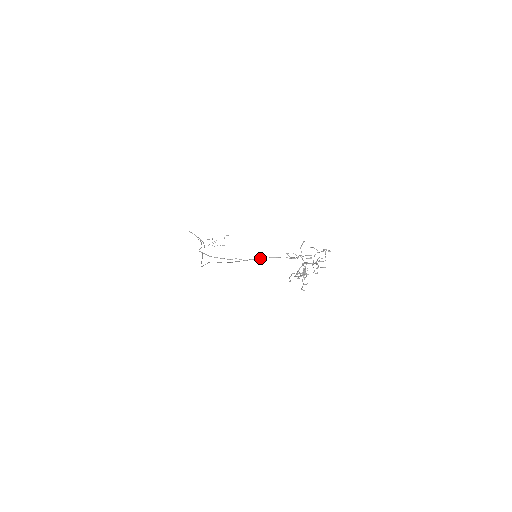
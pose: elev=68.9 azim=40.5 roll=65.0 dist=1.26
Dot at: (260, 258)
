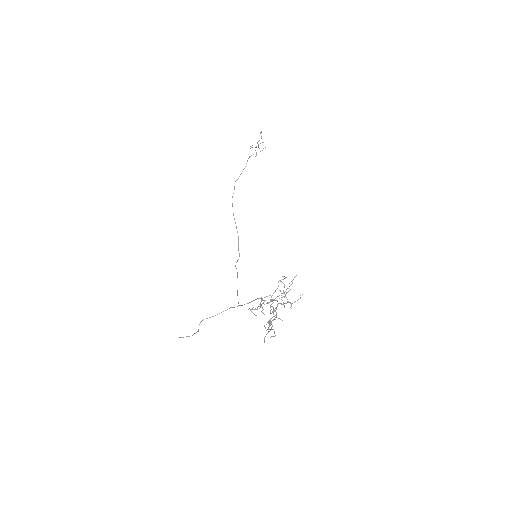
Dot at: occluded
